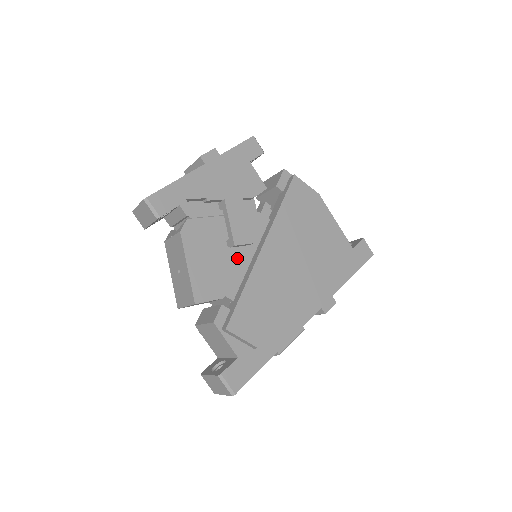
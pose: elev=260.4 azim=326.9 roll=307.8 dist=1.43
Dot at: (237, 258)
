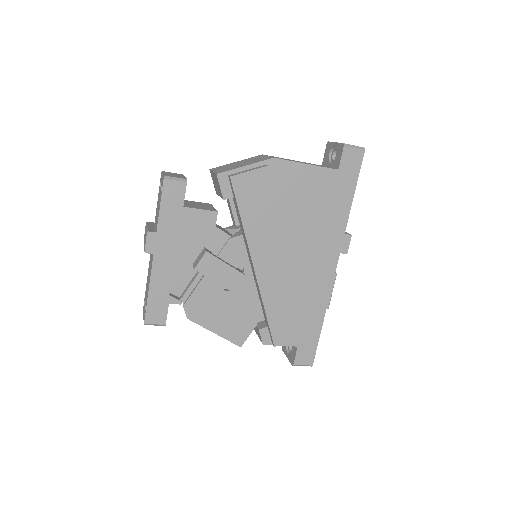
Dot at: (242, 291)
